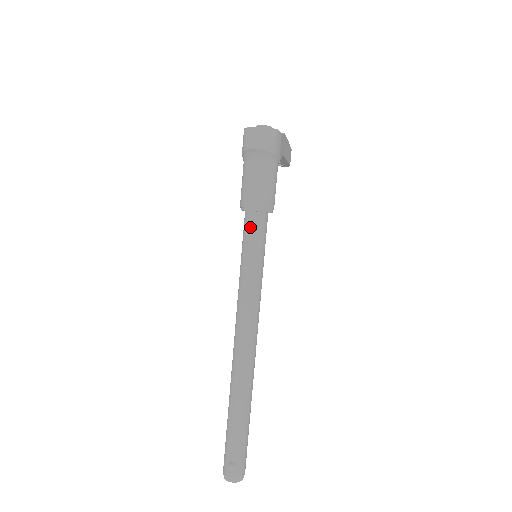
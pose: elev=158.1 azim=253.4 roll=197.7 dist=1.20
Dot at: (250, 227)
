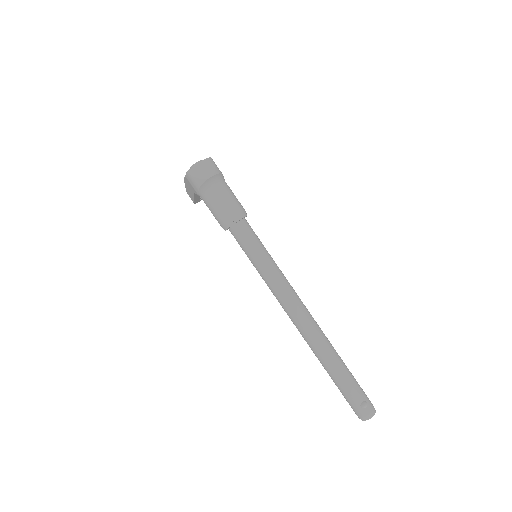
Dot at: (244, 234)
